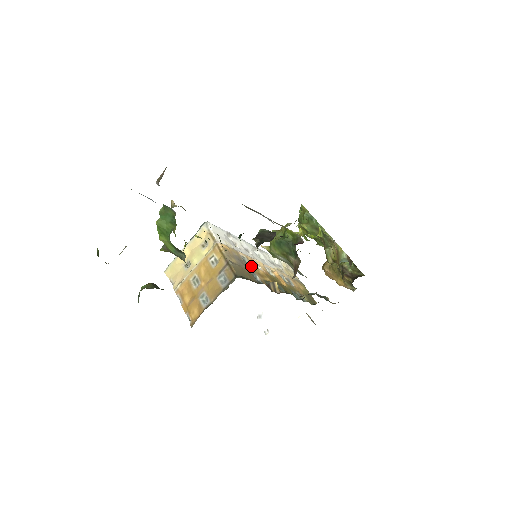
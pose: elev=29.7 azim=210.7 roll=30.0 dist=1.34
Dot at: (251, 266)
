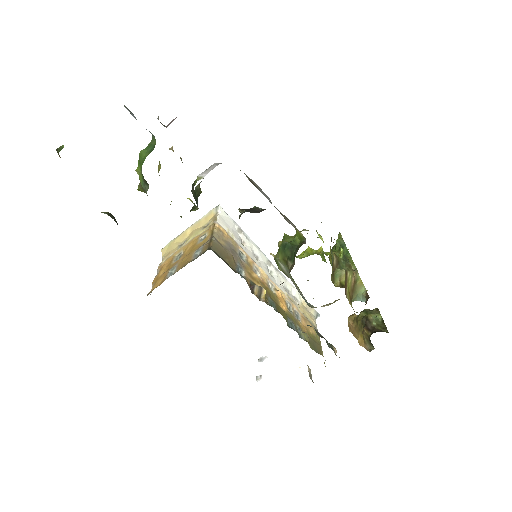
Dot at: (245, 263)
